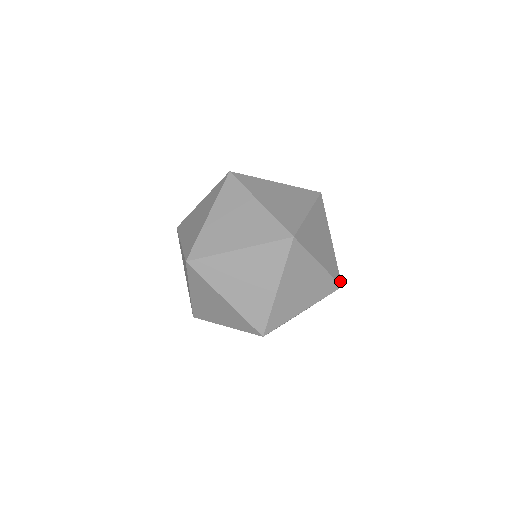
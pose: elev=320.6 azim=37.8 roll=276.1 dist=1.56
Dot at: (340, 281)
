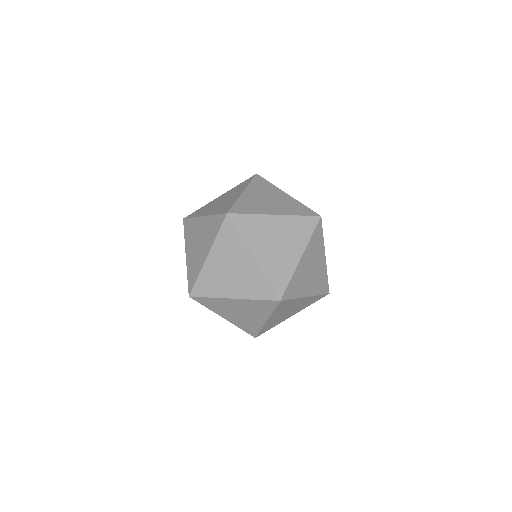
Dot at: (281, 295)
